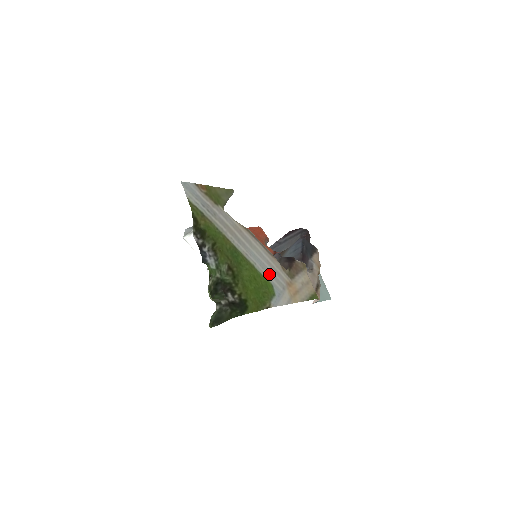
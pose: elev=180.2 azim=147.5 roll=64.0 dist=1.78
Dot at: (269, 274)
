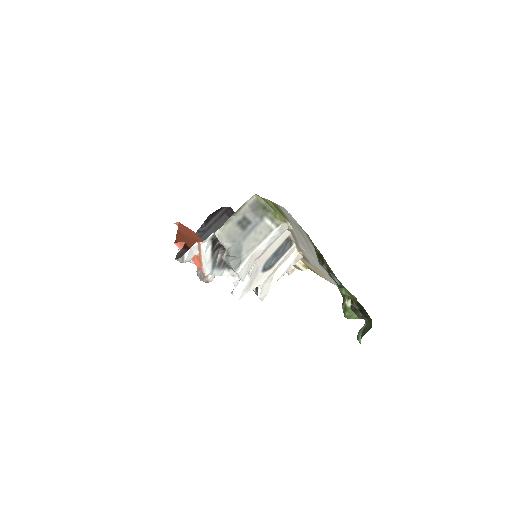
Dot at: (322, 268)
